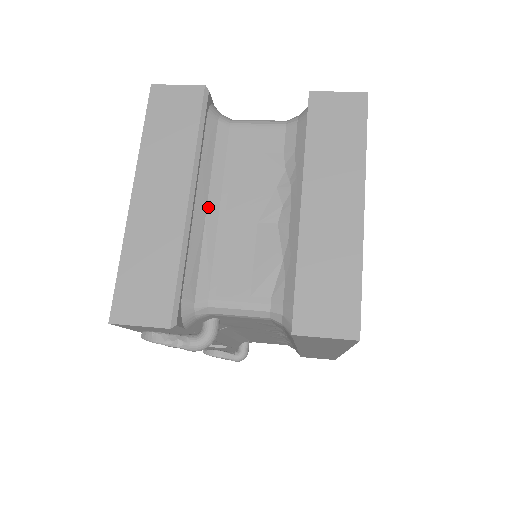
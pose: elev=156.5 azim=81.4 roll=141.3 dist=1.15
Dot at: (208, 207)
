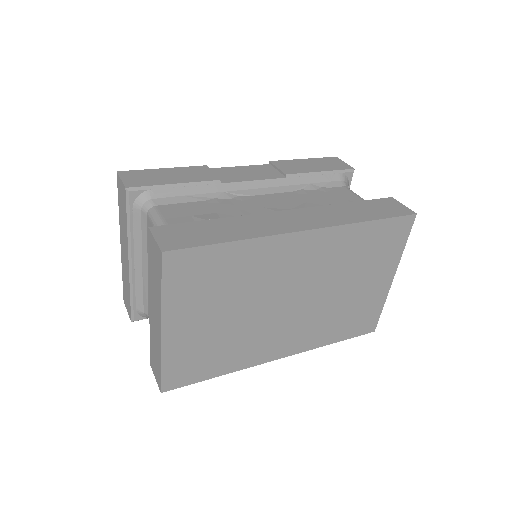
Dot at: (143, 266)
